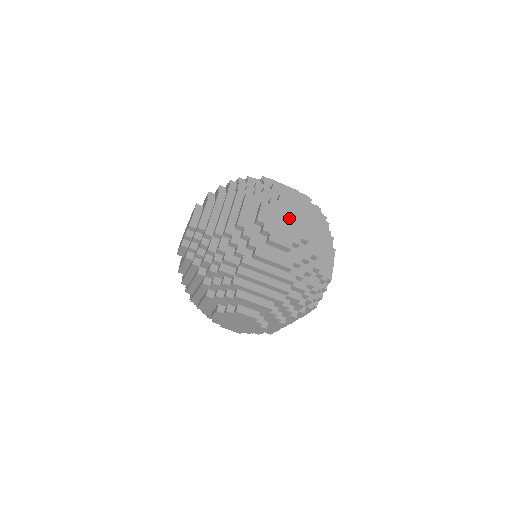
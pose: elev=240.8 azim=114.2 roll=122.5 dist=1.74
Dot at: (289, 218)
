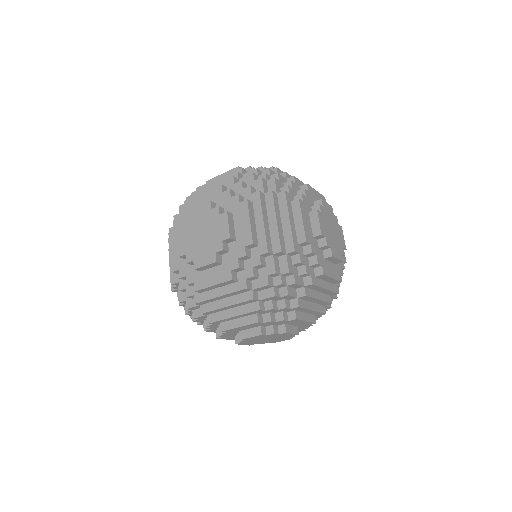
Dot at: (204, 229)
